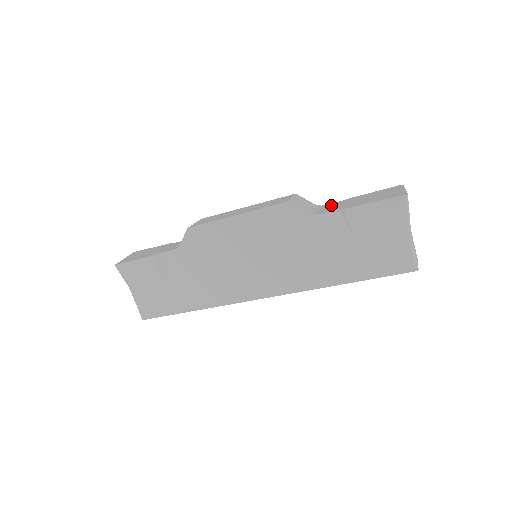
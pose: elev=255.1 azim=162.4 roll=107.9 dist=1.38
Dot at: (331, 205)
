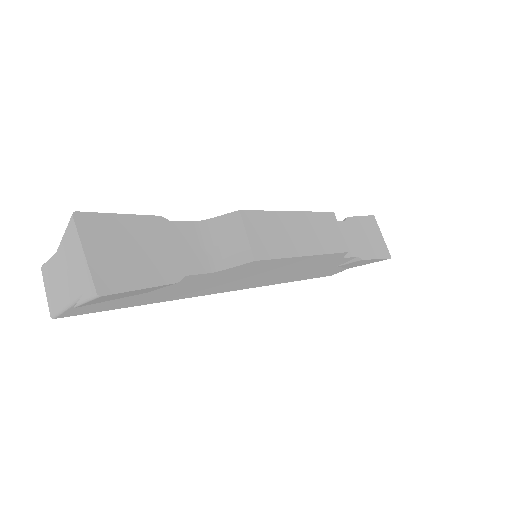
Dot at: (343, 231)
